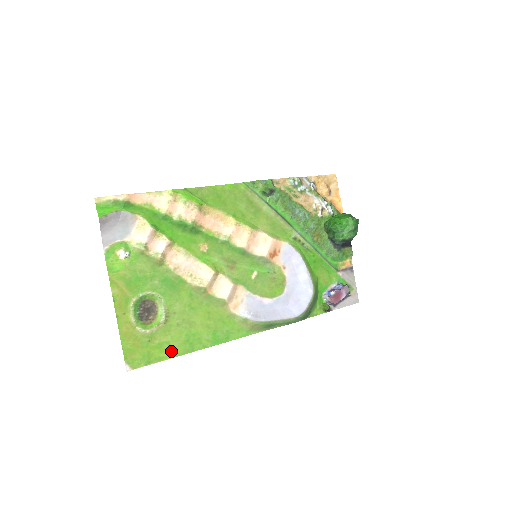
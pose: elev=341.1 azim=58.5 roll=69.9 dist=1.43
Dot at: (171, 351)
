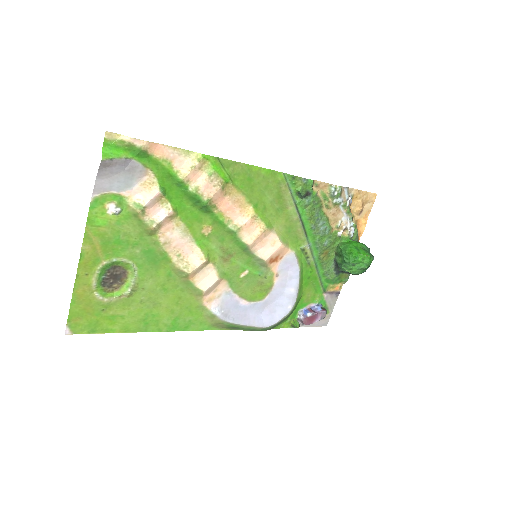
Dot at: (122, 326)
